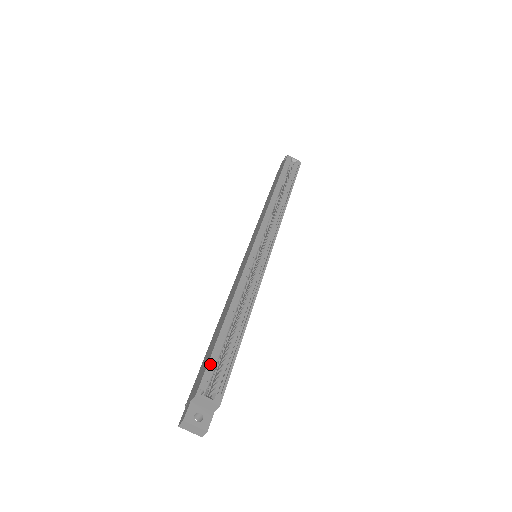
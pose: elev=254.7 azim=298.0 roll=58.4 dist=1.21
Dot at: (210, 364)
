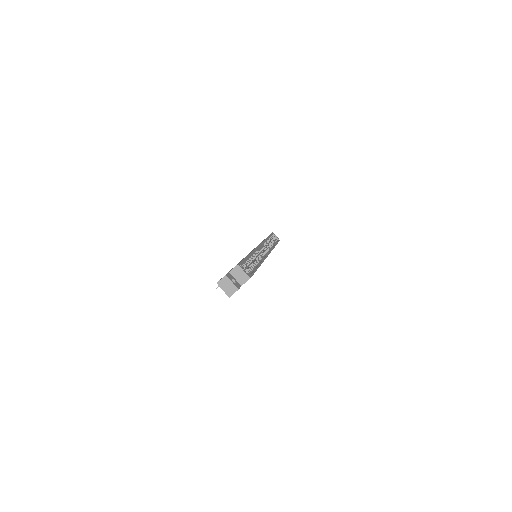
Dot at: occluded
